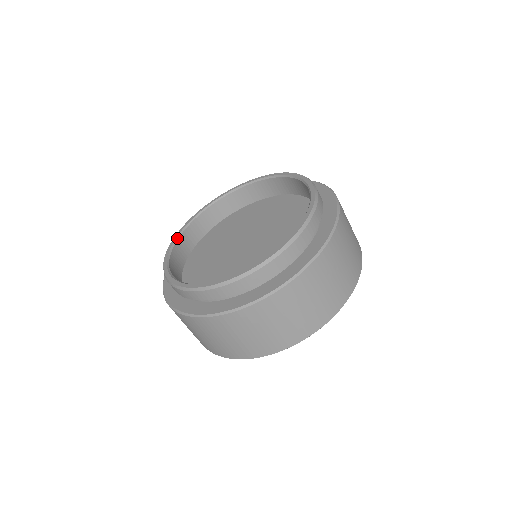
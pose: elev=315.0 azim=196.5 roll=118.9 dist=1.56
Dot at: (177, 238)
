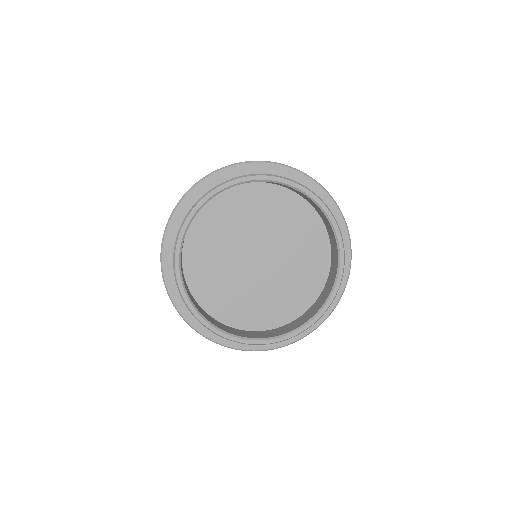
Dot at: (229, 187)
